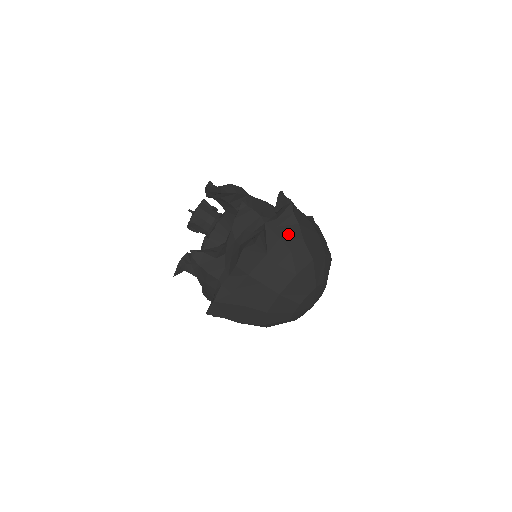
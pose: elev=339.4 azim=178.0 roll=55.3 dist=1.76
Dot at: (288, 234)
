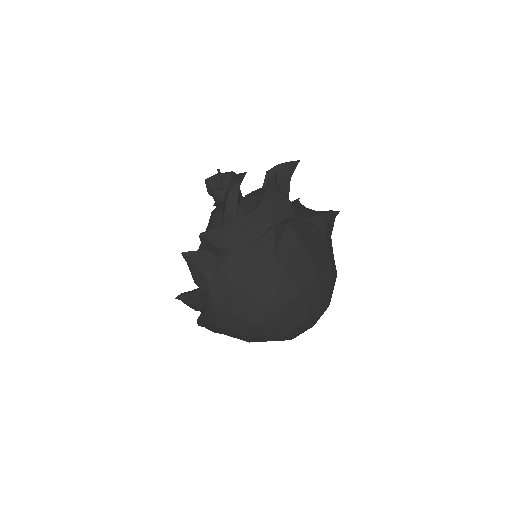
Dot at: occluded
